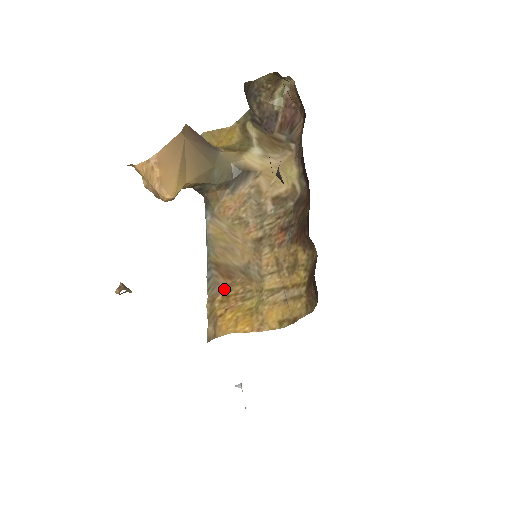
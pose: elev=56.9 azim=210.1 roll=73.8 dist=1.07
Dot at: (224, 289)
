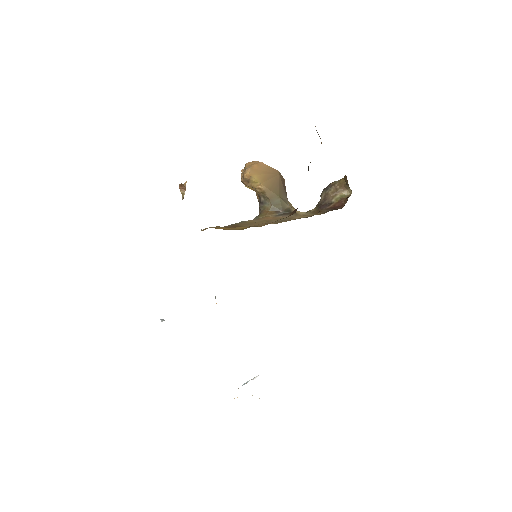
Dot at: (227, 227)
